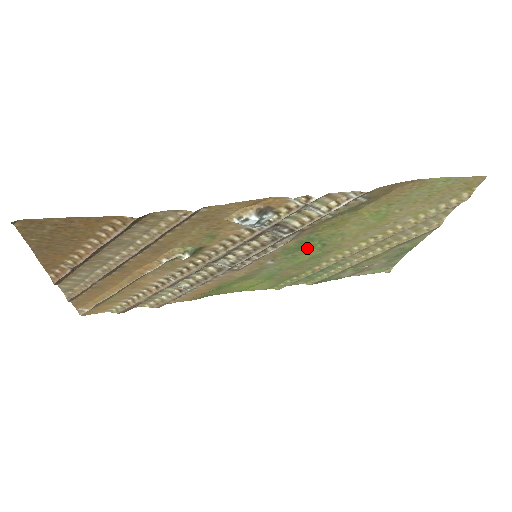
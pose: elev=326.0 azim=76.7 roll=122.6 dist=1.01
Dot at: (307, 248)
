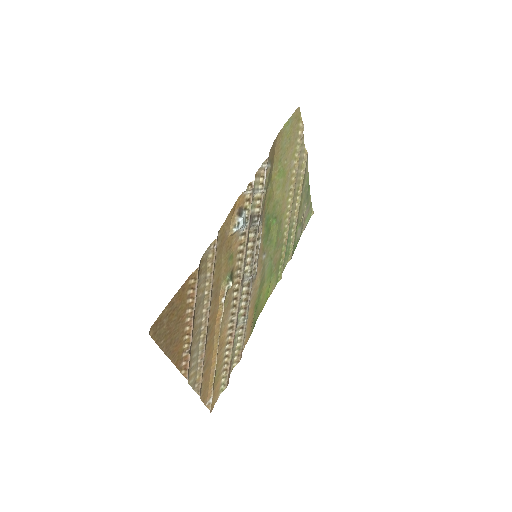
Dot at: (271, 229)
